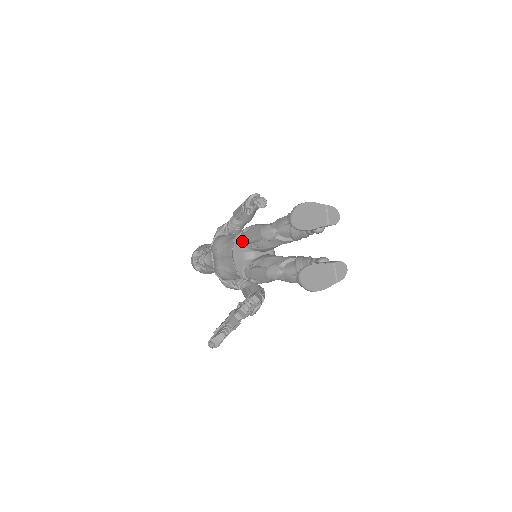
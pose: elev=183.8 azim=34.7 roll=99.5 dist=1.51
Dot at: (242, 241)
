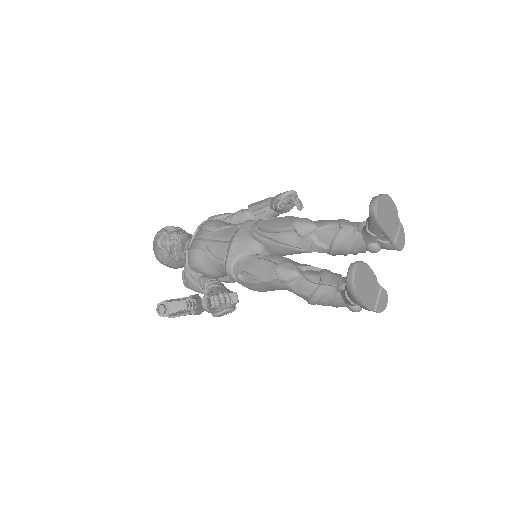
Dot at: (255, 228)
